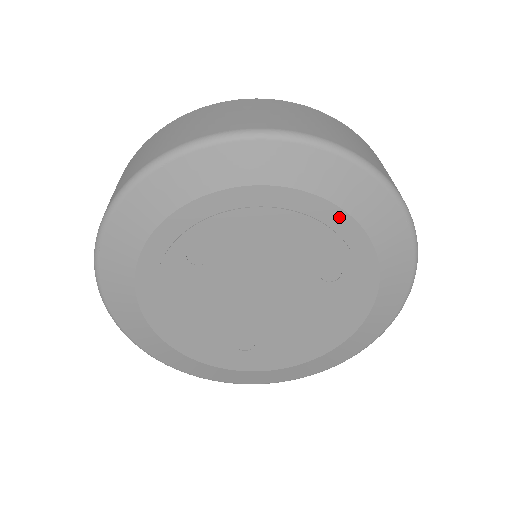
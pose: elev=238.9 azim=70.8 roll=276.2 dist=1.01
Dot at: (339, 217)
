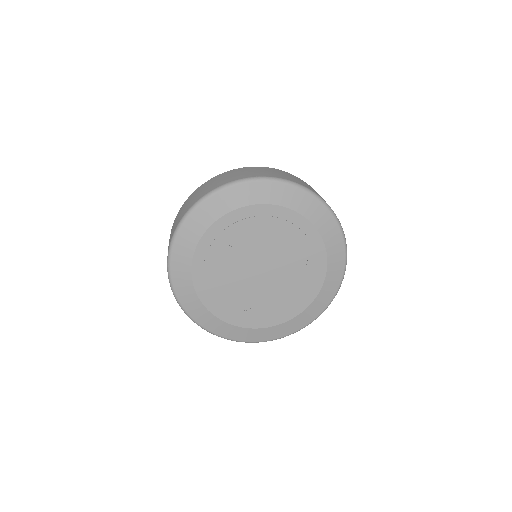
Dot at: (310, 228)
